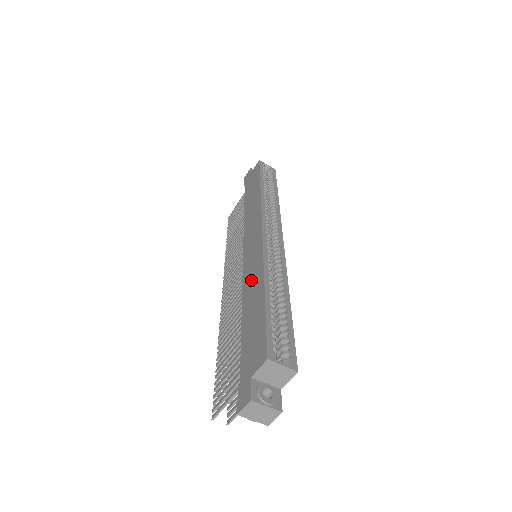
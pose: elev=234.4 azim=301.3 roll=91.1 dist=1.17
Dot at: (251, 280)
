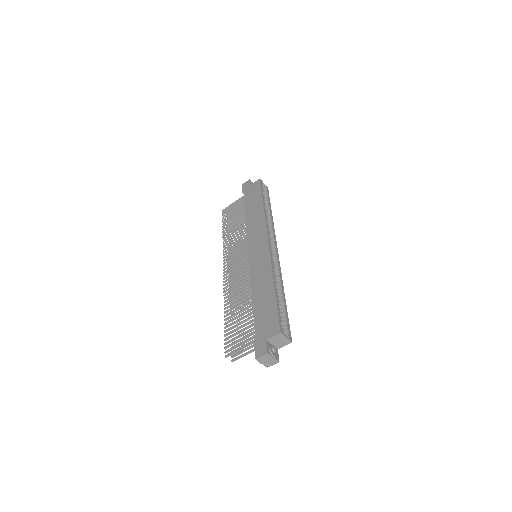
Dot at: (260, 276)
